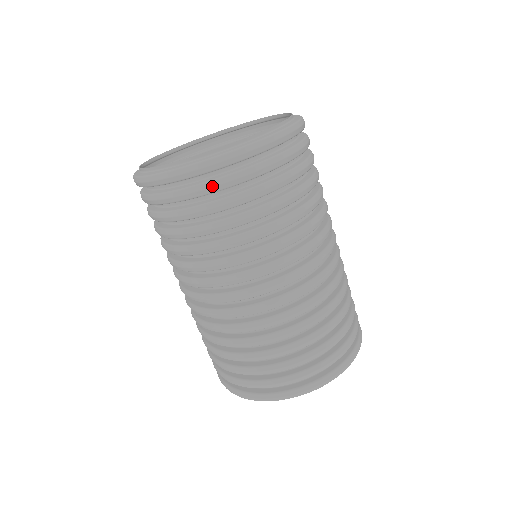
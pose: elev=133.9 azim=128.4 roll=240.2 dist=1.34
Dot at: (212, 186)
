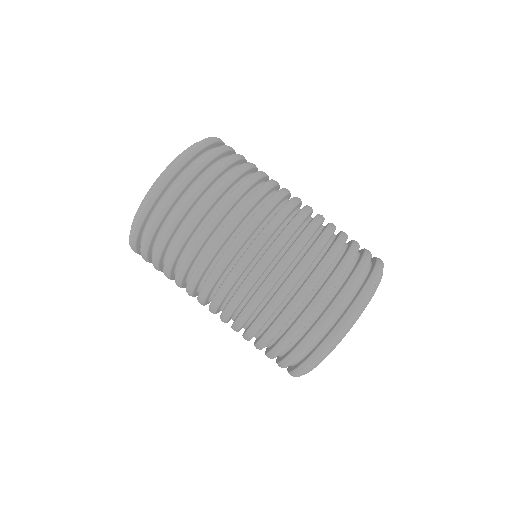
Dot at: (205, 158)
